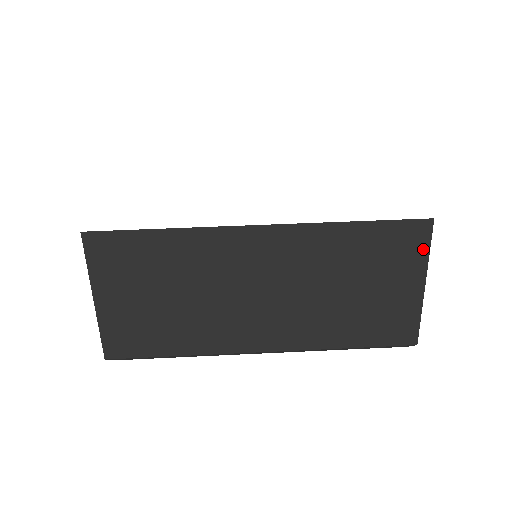
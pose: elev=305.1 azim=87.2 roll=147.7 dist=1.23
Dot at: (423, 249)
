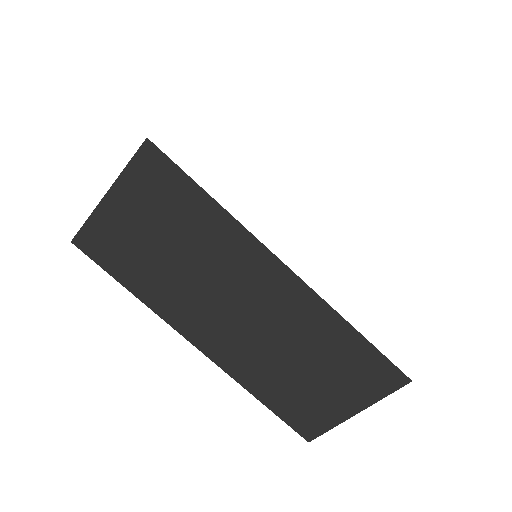
Dot at: (382, 392)
